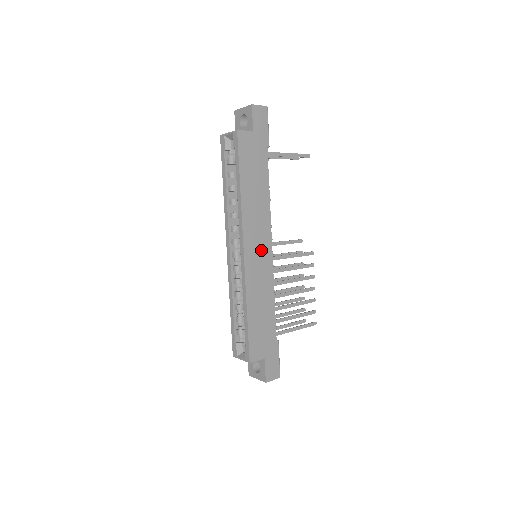
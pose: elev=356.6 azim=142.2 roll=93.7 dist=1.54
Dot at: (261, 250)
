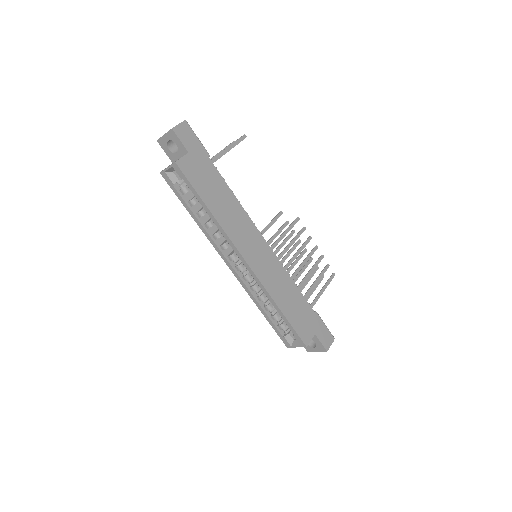
Dot at: (259, 250)
